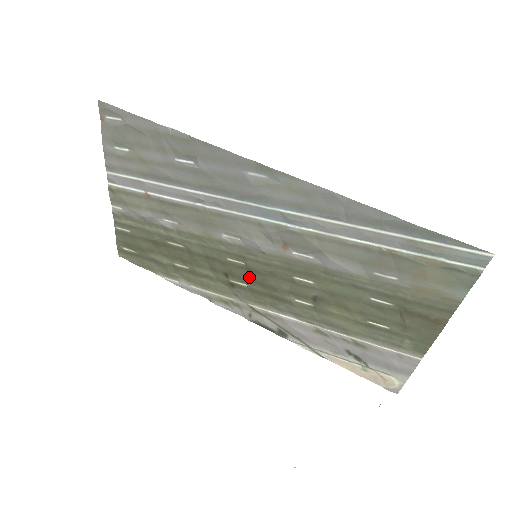
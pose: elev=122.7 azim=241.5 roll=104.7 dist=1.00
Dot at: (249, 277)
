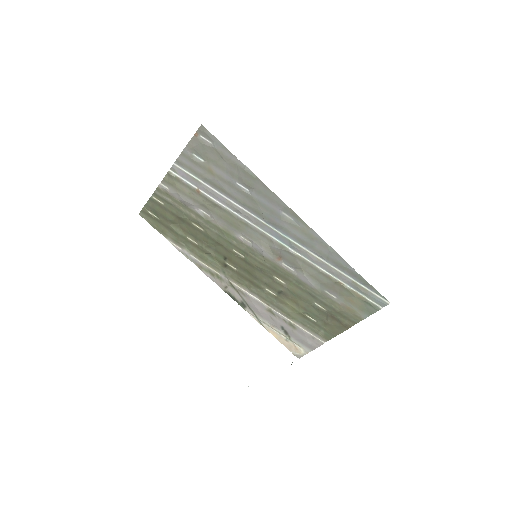
Dot at: (242, 266)
